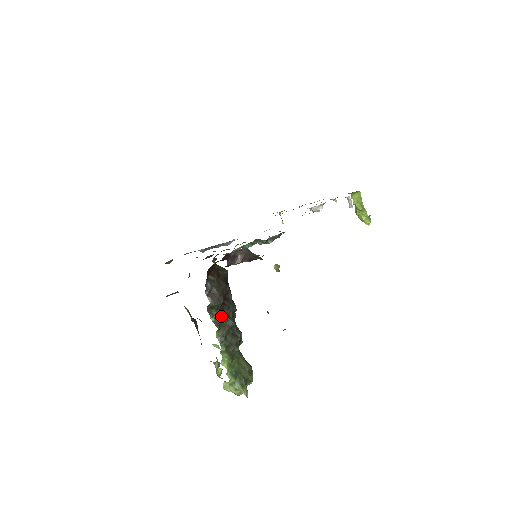
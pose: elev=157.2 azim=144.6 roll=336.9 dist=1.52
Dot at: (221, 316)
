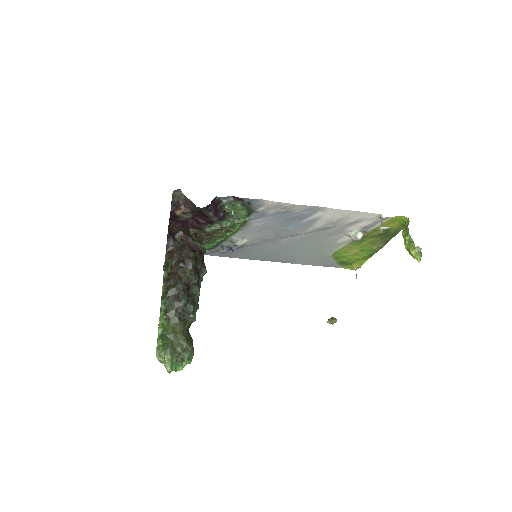
Dot at: (173, 275)
